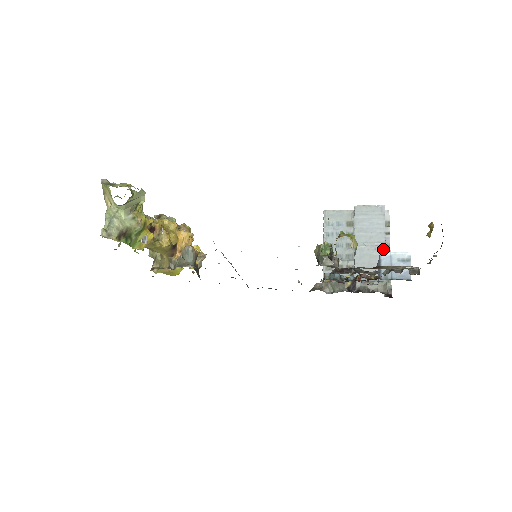
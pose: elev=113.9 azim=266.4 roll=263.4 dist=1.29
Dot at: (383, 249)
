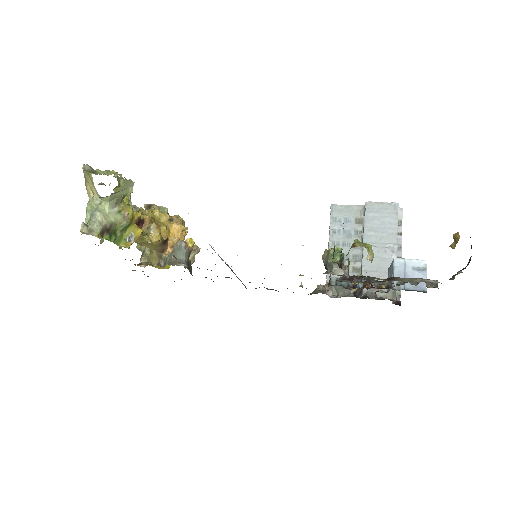
Dot at: (394, 252)
